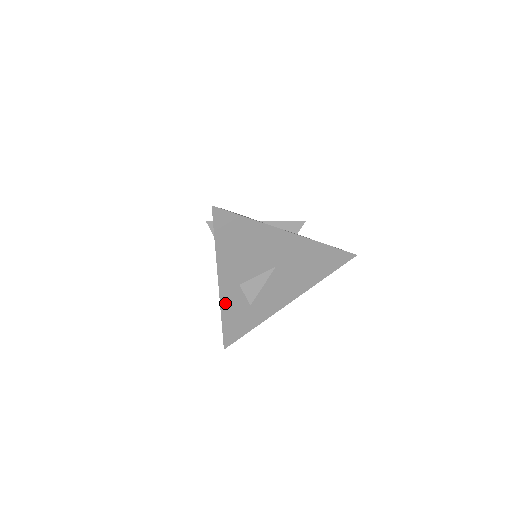
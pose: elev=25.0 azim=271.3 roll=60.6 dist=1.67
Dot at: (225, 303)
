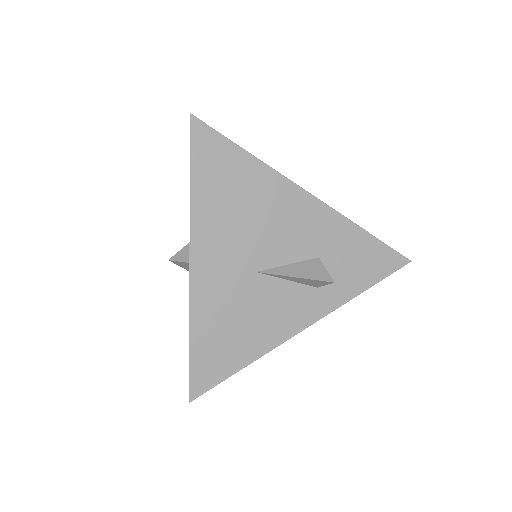
Dot at: occluded
